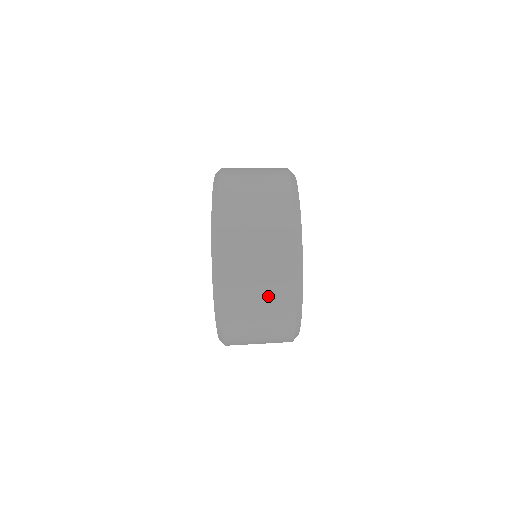
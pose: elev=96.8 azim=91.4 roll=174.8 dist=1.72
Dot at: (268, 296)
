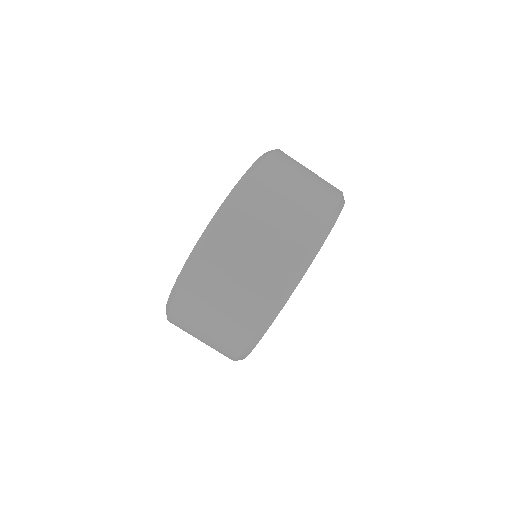
Dot at: (289, 220)
